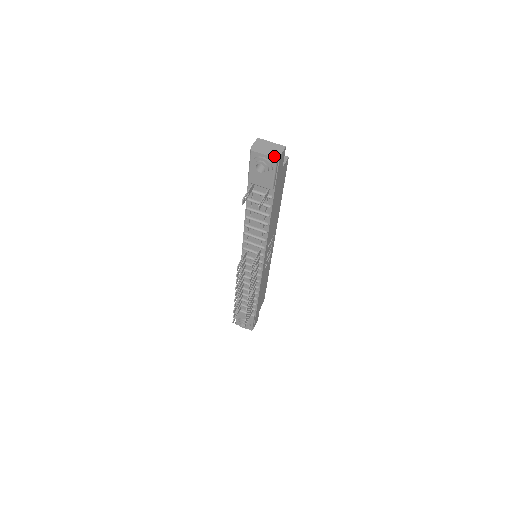
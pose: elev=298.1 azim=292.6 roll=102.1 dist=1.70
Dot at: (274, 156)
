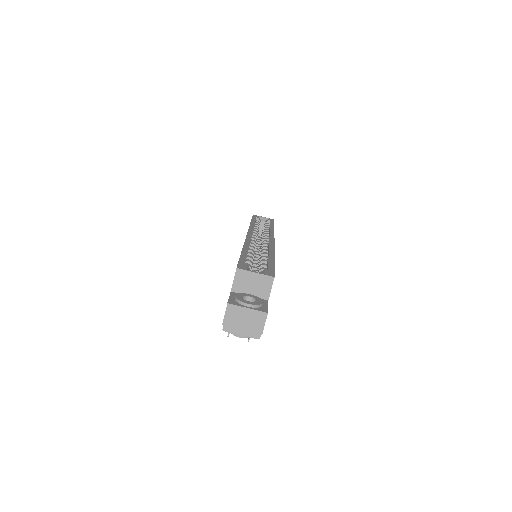
Dot at: (255, 336)
